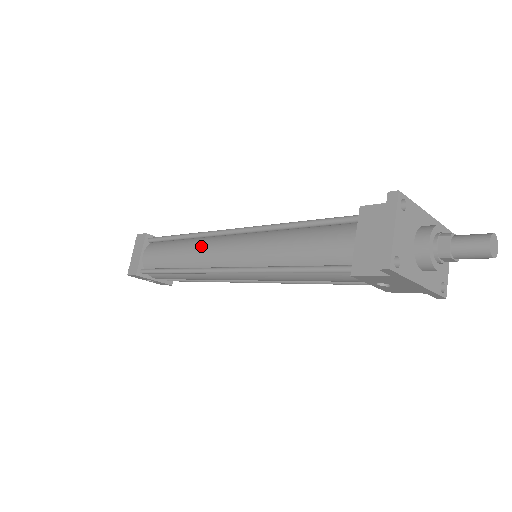
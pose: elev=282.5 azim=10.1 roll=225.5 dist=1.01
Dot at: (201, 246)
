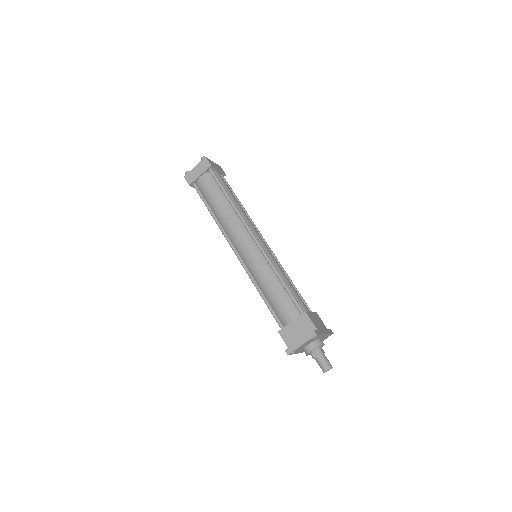
Dot at: (235, 224)
